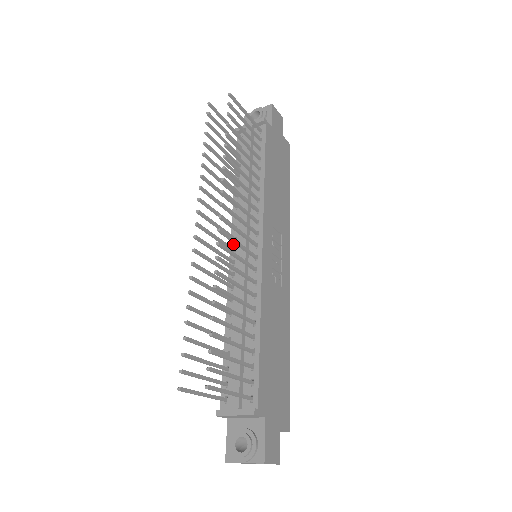
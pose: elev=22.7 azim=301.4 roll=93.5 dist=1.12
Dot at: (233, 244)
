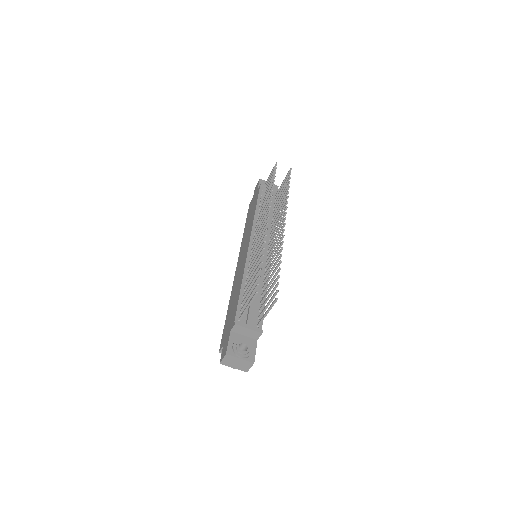
Dot at: (252, 241)
